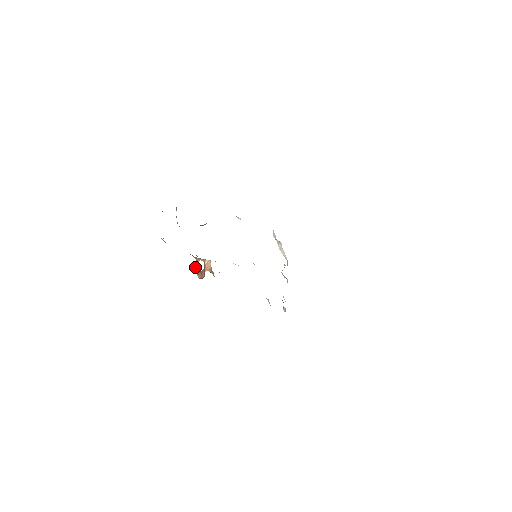
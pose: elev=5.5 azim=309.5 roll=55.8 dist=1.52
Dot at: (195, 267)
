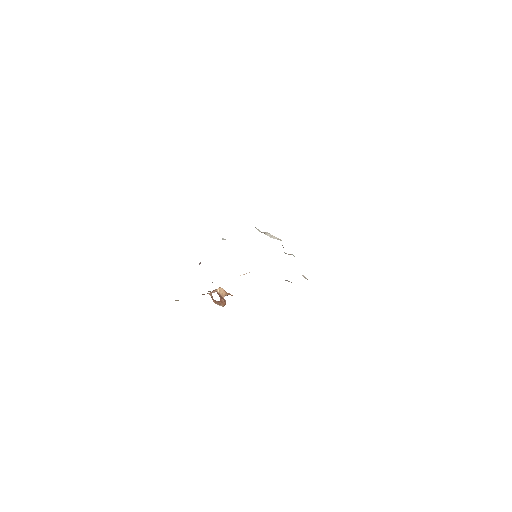
Dot at: (213, 301)
